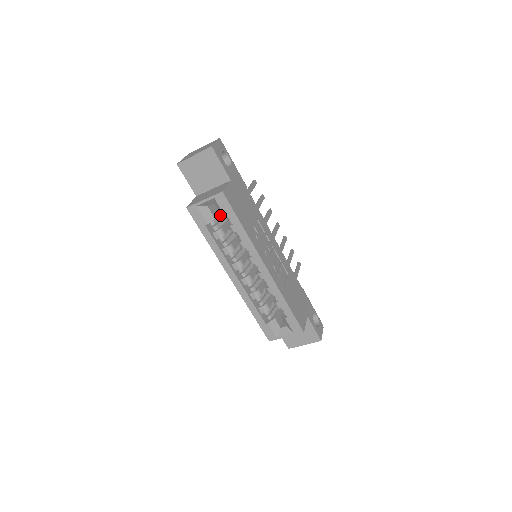
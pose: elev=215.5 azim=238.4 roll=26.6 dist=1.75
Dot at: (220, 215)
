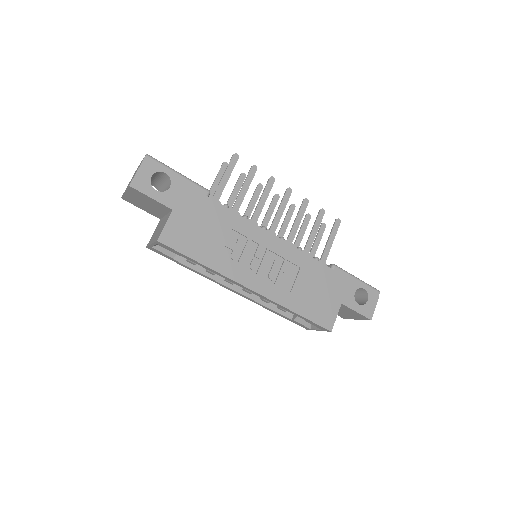
Dot at: occluded
